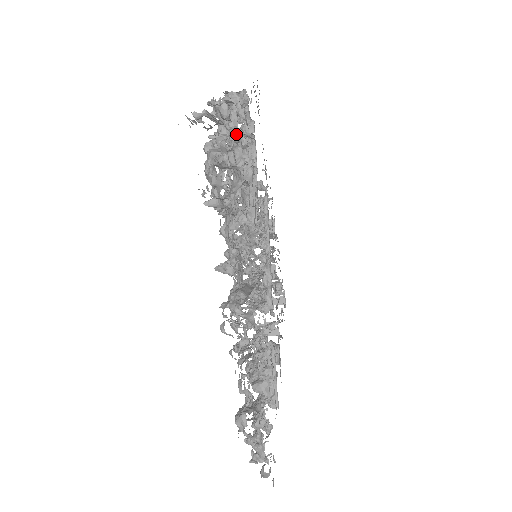
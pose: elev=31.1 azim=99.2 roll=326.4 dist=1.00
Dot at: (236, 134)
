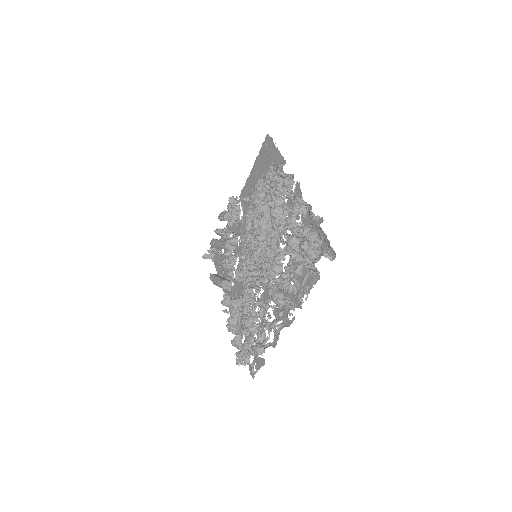
Dot at: (301, 216)
